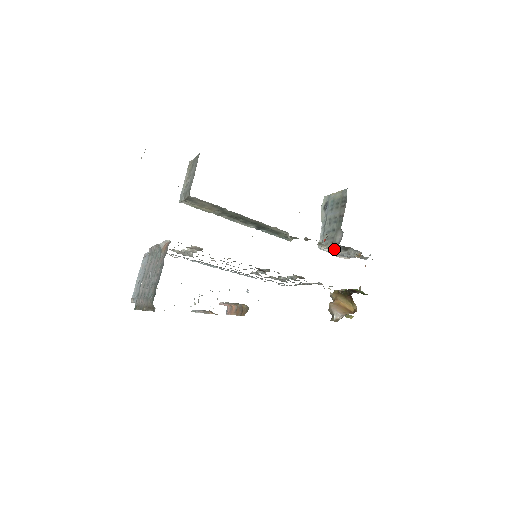
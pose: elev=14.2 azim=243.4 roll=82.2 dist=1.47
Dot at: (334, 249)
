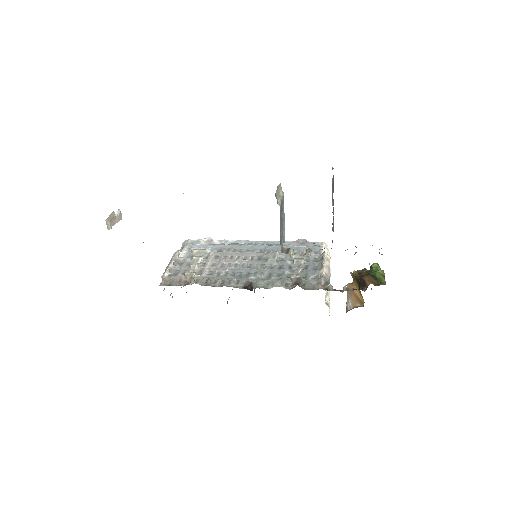
Dot at: occluded
